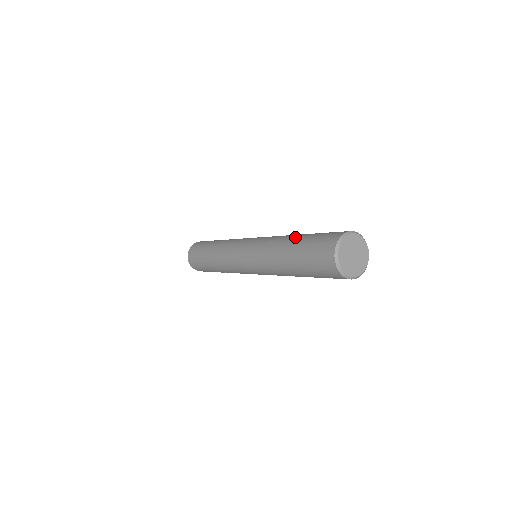
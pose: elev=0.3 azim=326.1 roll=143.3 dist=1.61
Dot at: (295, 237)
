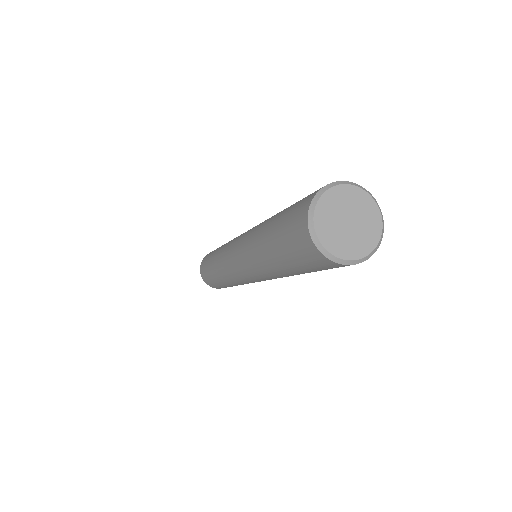
Dot at: occluded
